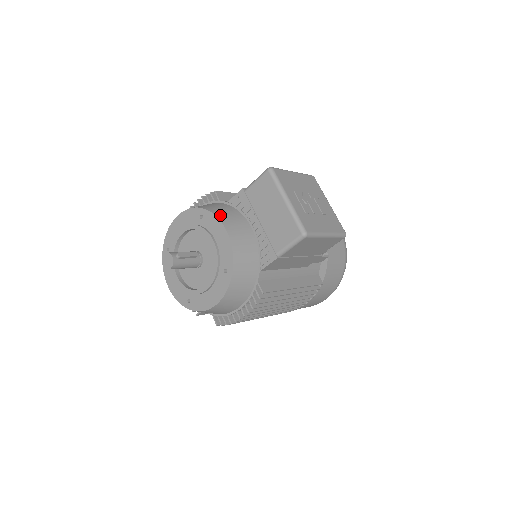
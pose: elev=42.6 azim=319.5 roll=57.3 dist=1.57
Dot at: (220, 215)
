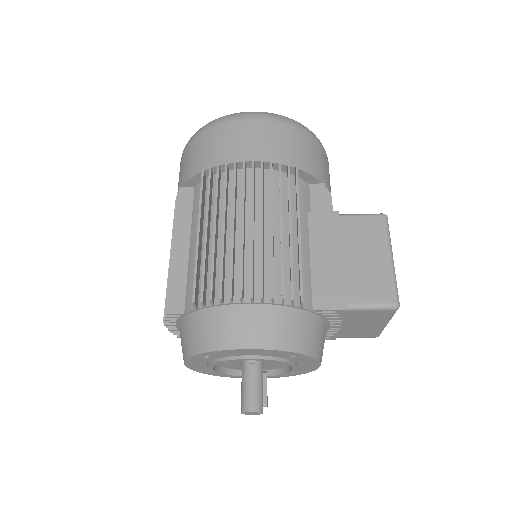
Dot at: (319, 353)
